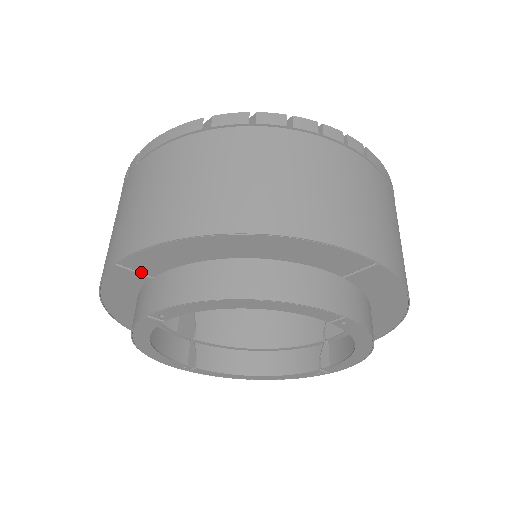
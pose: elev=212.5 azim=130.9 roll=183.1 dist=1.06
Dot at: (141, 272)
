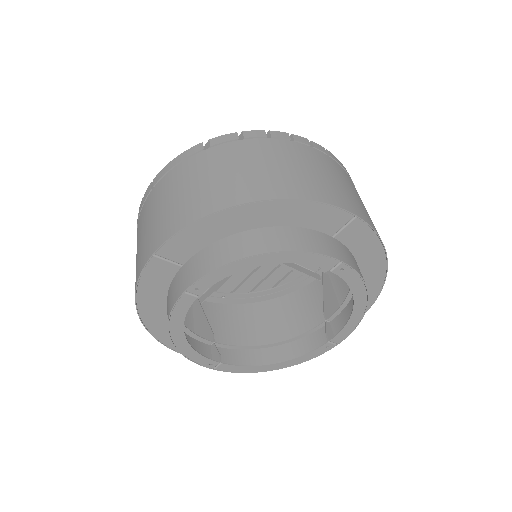
Dot at: (173, 261)
